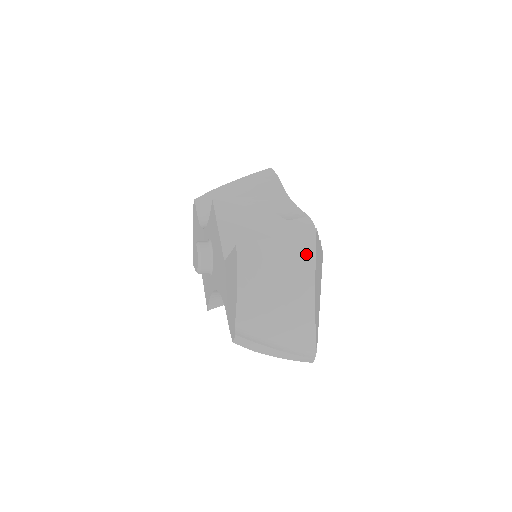
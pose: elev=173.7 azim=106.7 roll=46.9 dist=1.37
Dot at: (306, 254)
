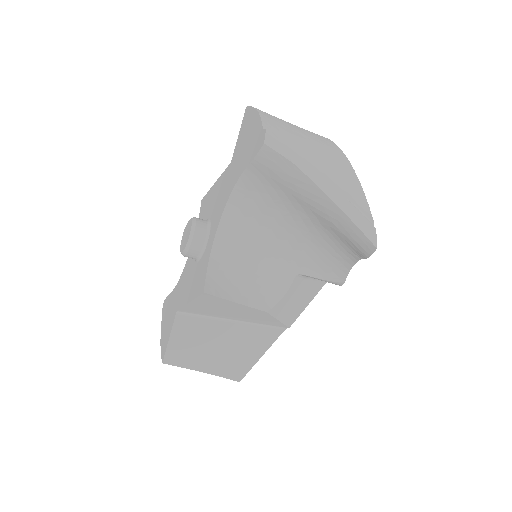
Dot at: occluded
